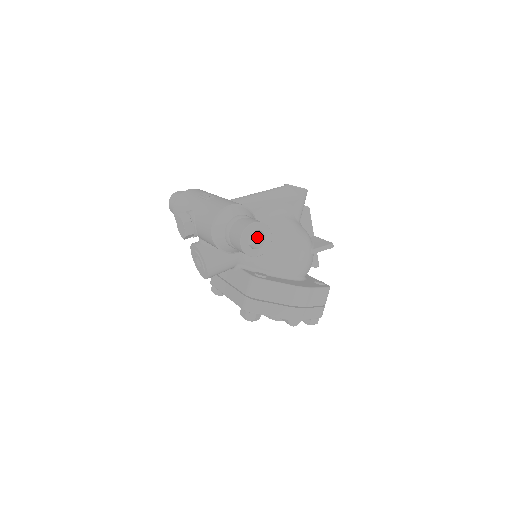
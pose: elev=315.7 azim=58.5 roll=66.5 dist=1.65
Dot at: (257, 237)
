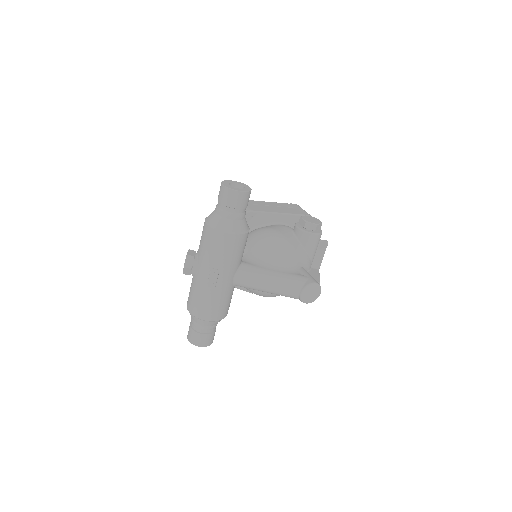
Dot at: occluded
